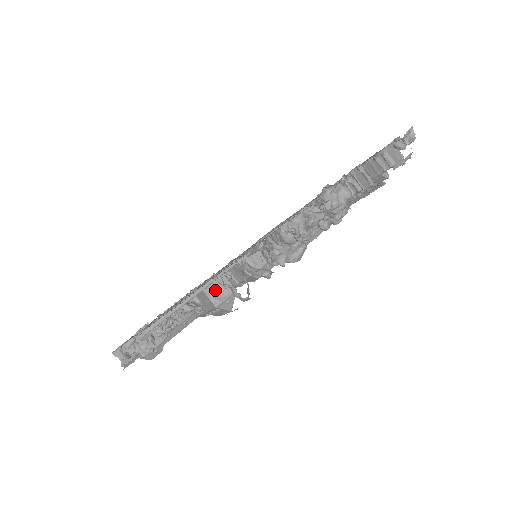
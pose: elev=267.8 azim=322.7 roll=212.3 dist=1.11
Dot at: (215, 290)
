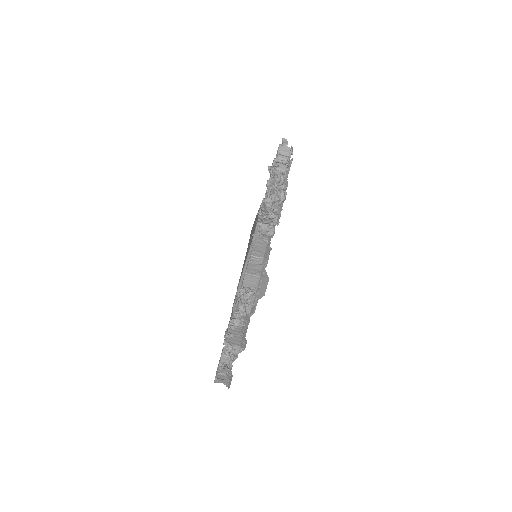
Dot at: (252, 270)
